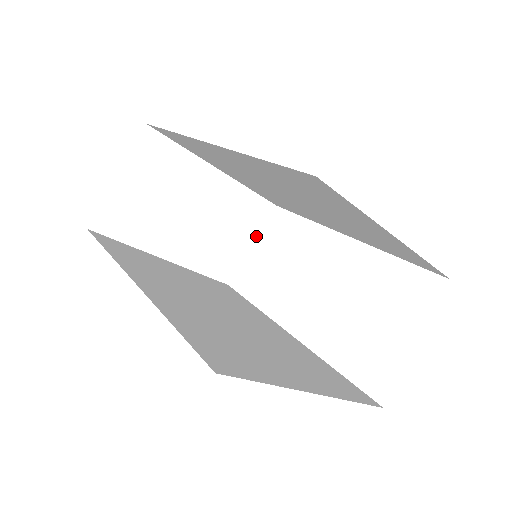
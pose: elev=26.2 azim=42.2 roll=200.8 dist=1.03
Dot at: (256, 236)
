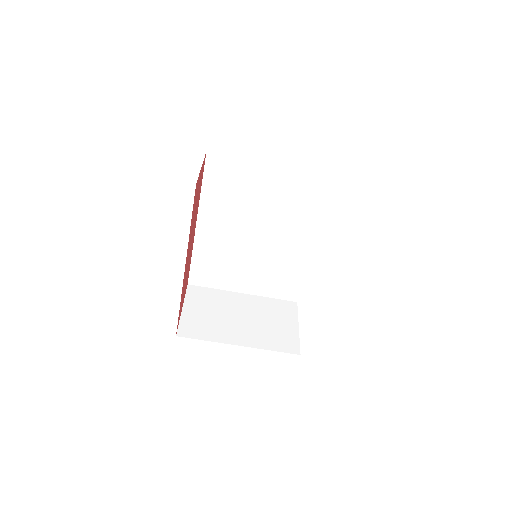
Dot at: (297, 321)
